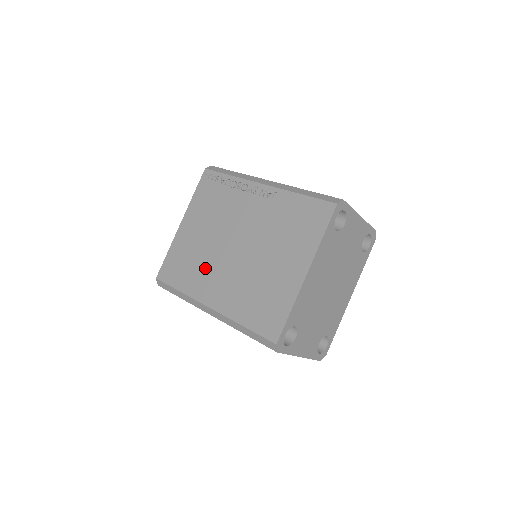
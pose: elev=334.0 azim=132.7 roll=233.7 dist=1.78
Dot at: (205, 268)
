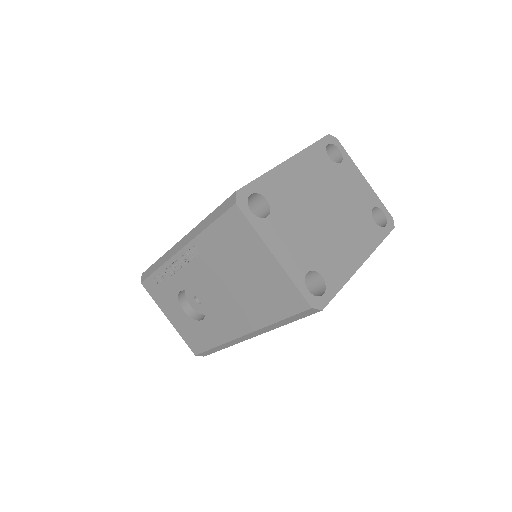
Dot at: occluded
